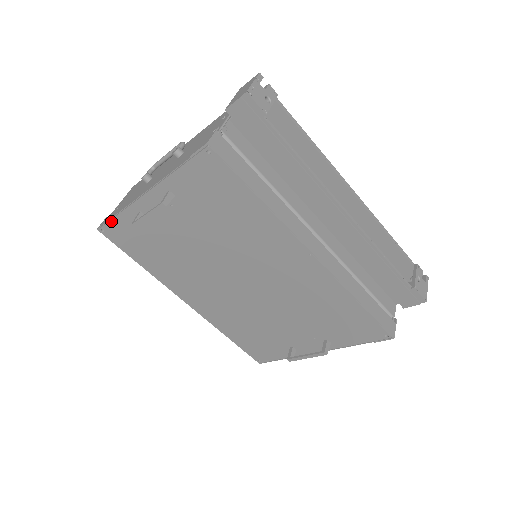
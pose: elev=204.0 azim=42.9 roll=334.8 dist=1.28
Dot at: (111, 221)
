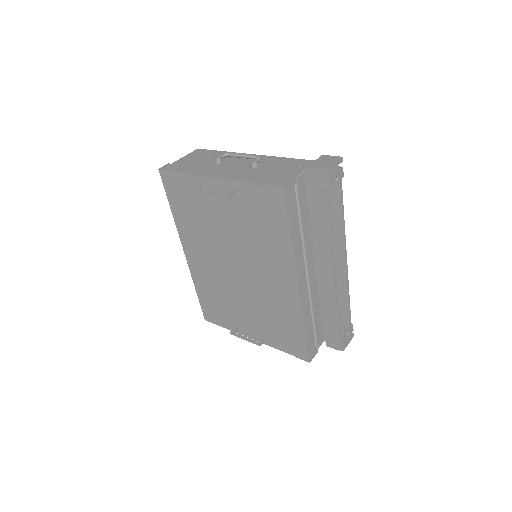
Dot at: (175, 173)
